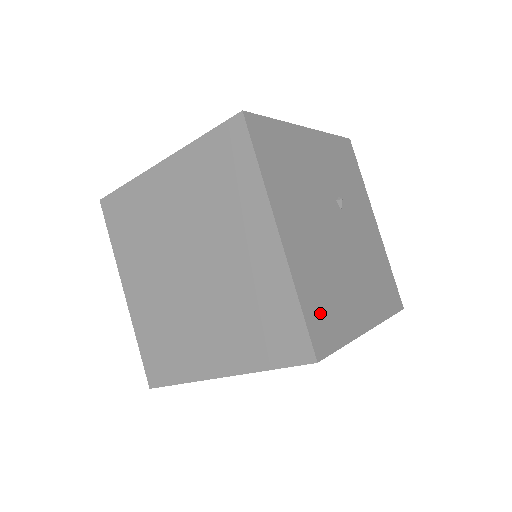
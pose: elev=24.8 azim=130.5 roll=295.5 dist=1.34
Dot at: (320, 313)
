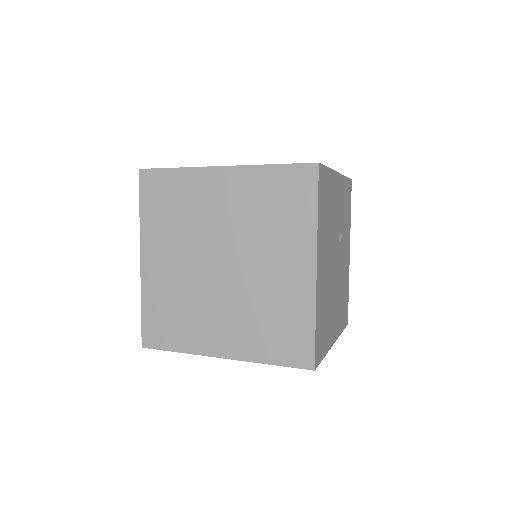
Dot at: (321, 332)
